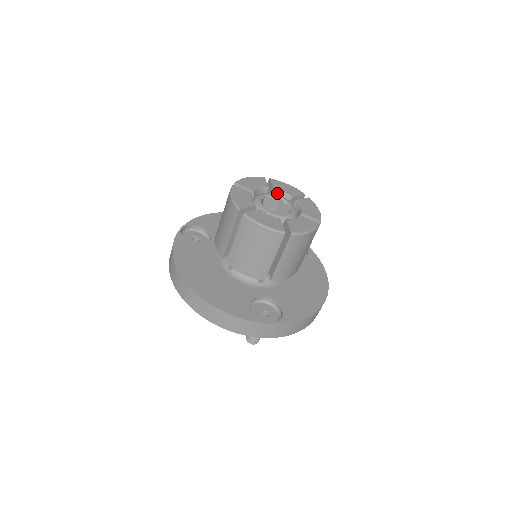
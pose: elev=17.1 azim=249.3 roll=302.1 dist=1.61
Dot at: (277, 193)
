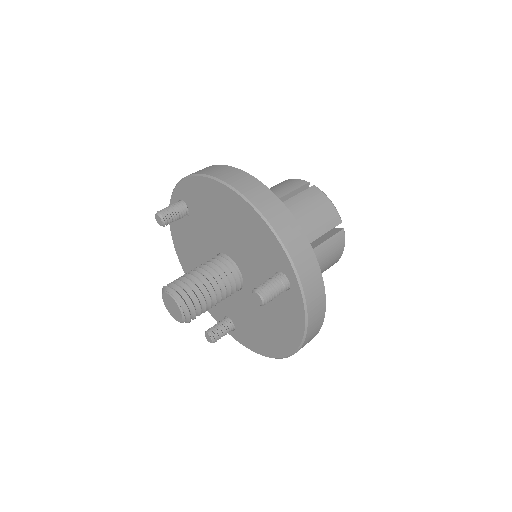
Dot at: occluded
